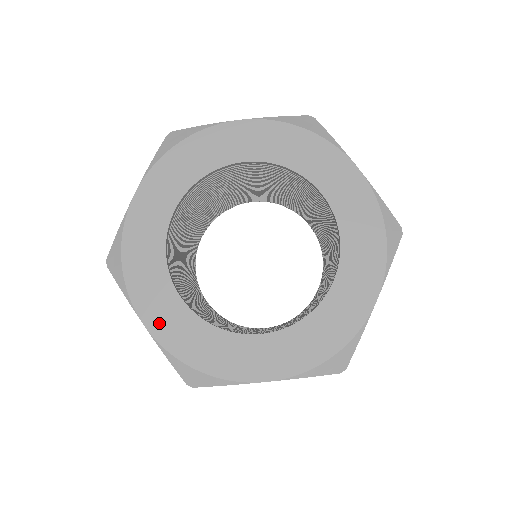
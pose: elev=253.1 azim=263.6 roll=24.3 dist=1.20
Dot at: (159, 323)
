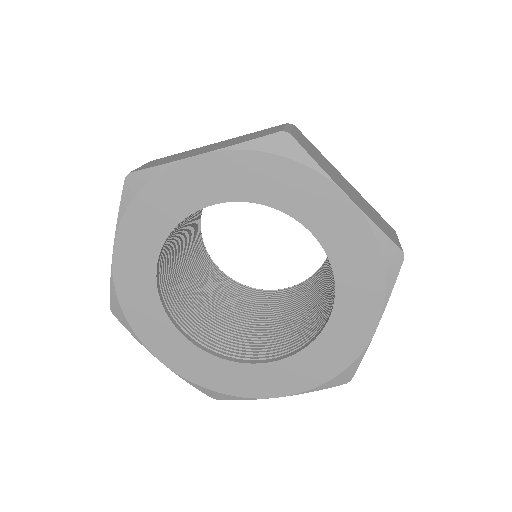
Dot at: (125, 262)
